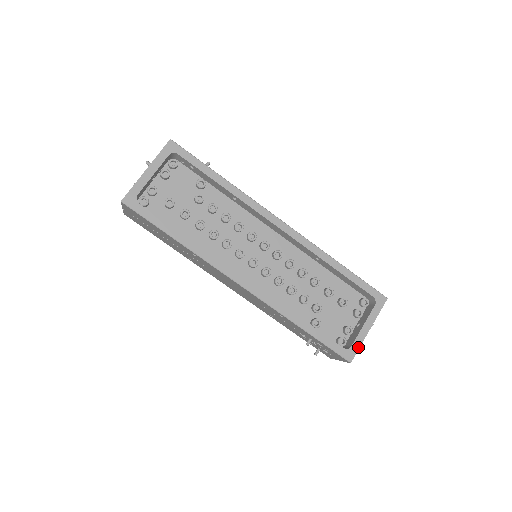
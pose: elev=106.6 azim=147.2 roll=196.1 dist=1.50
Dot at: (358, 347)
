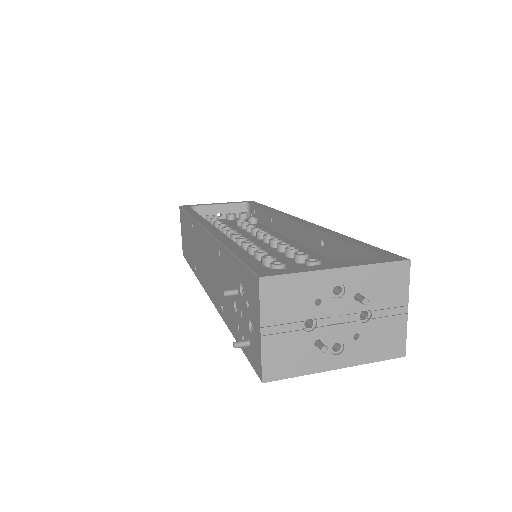
Dot at: (295, 272)
